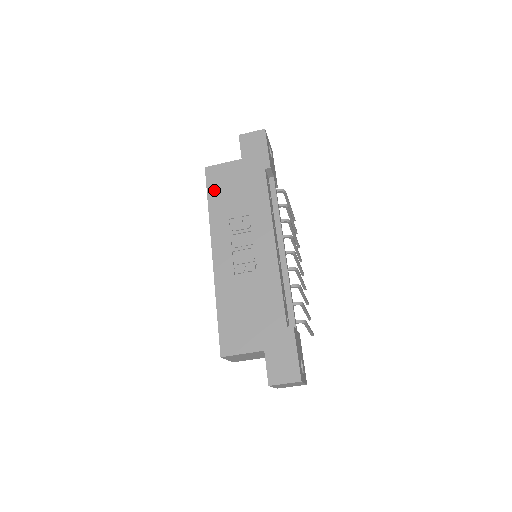
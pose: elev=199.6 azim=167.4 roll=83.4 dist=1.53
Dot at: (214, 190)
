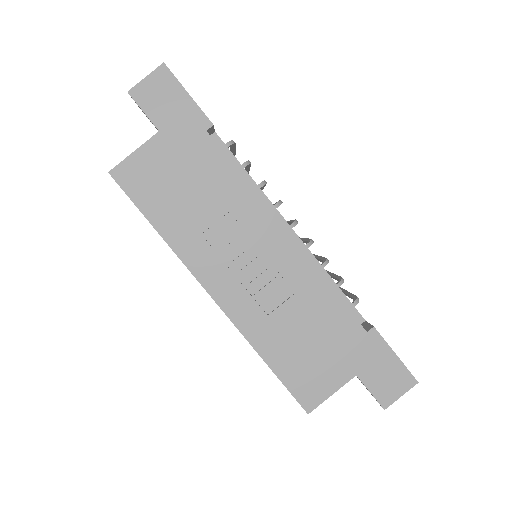
Dot at: (149, 202)
